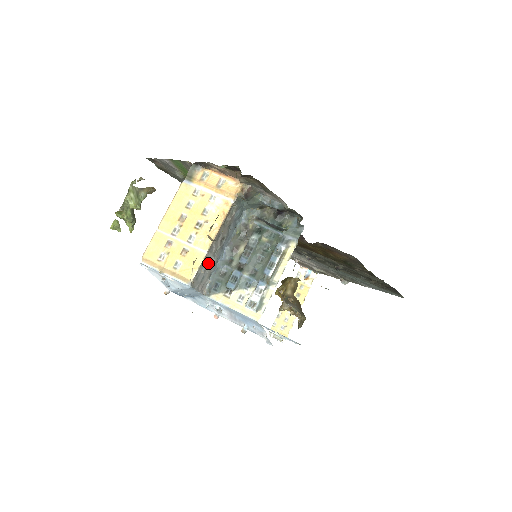
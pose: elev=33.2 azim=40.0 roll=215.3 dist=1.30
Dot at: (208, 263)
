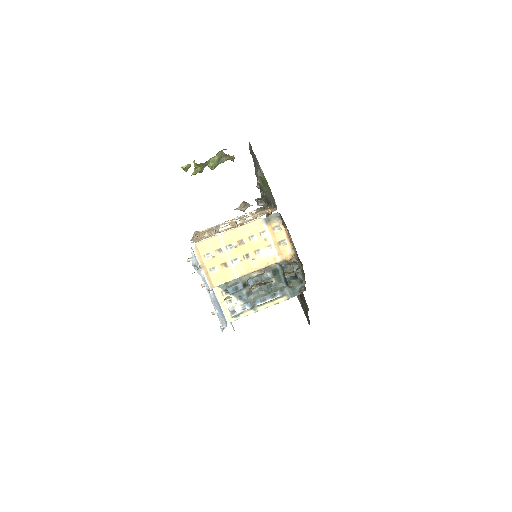
Dot at: occluded
